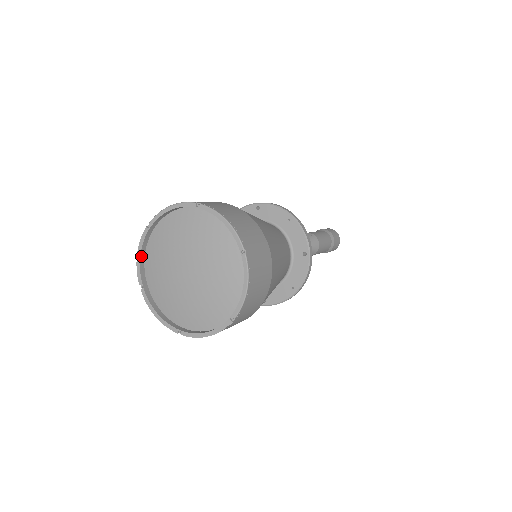
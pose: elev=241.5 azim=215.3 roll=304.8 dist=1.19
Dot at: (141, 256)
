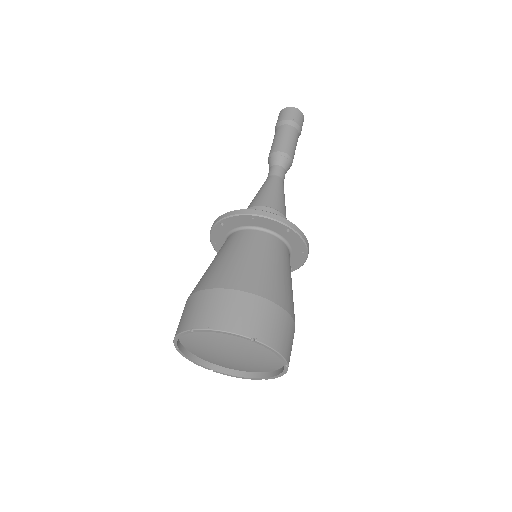
Dot at: (192, 359)
